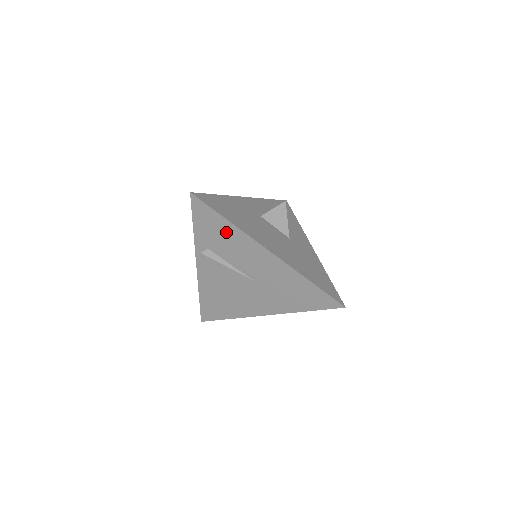
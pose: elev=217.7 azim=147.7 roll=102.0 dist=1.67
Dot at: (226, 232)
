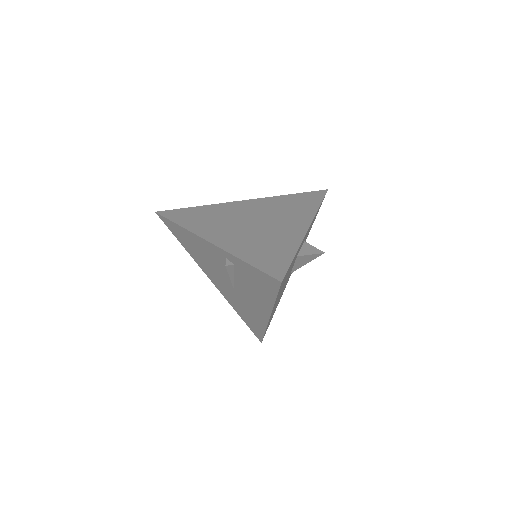
Dot at: (263, 292)
